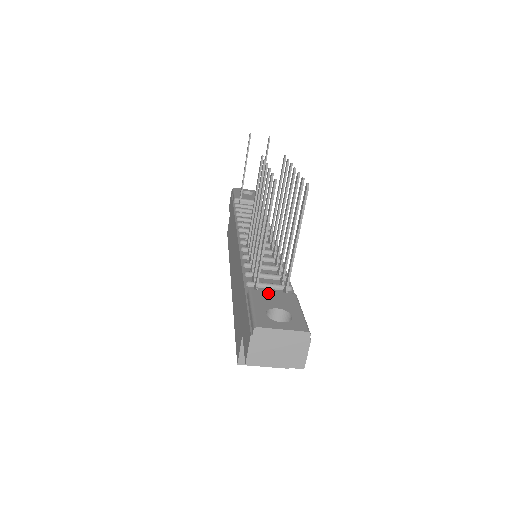
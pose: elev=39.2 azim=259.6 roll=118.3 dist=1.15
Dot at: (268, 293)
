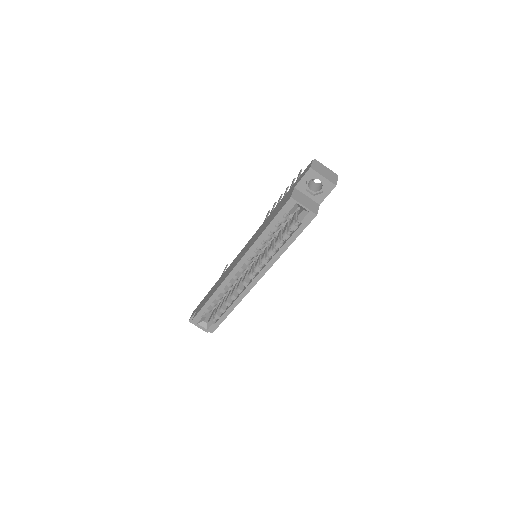
Dot at: occluded
